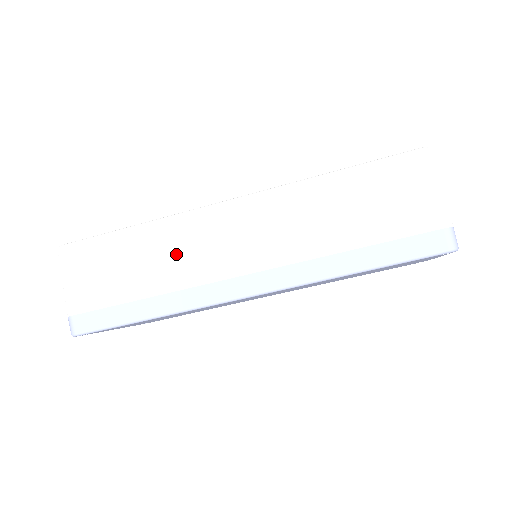
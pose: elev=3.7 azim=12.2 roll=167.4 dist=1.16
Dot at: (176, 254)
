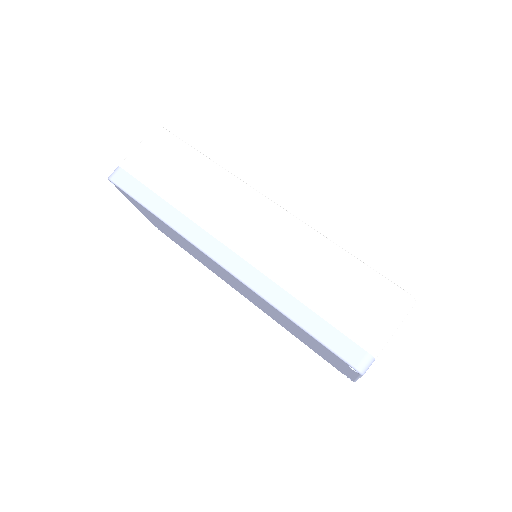
Dot at: (211, 197)
